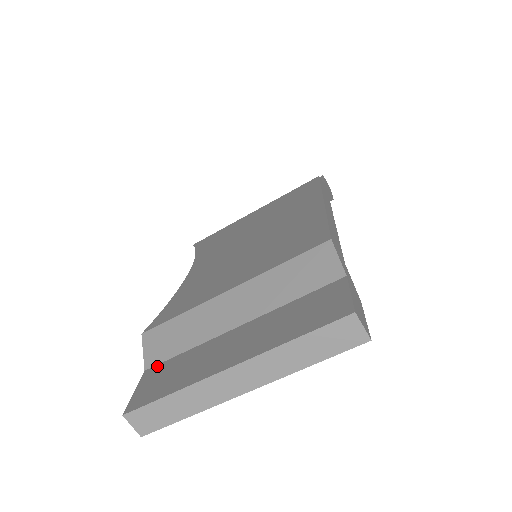
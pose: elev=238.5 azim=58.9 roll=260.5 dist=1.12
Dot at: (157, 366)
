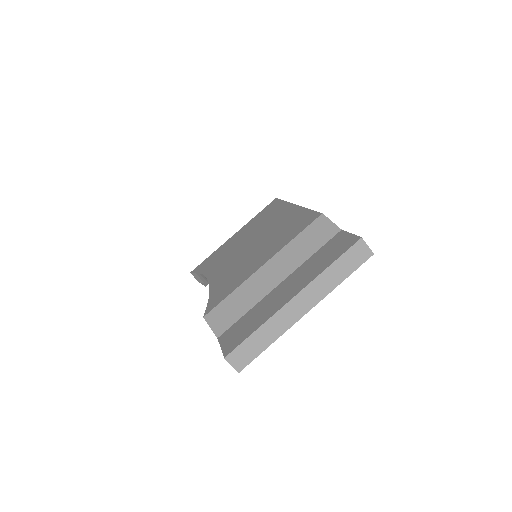
Dot at: (227, 330)
